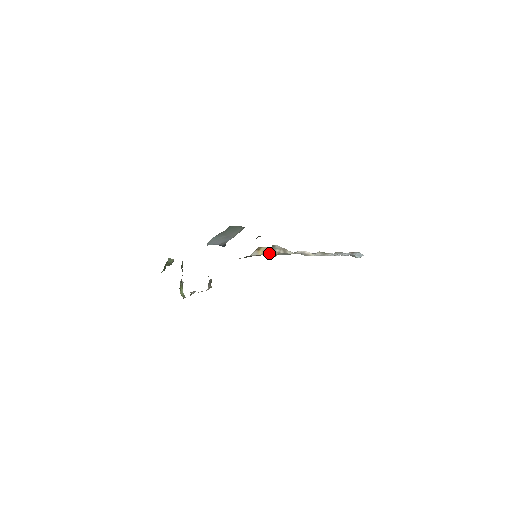
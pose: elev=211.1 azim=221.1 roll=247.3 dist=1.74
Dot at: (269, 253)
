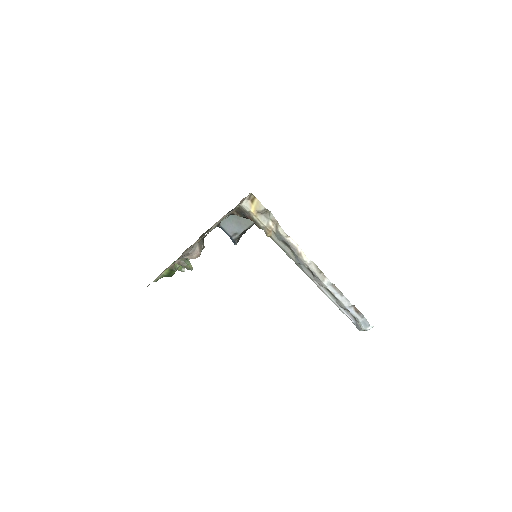
Dot at: (262, 220)
